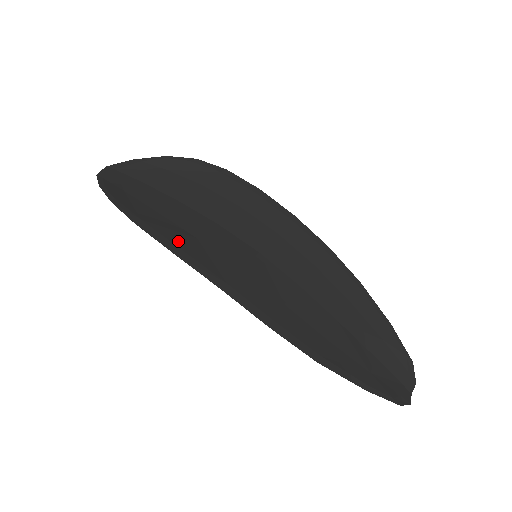
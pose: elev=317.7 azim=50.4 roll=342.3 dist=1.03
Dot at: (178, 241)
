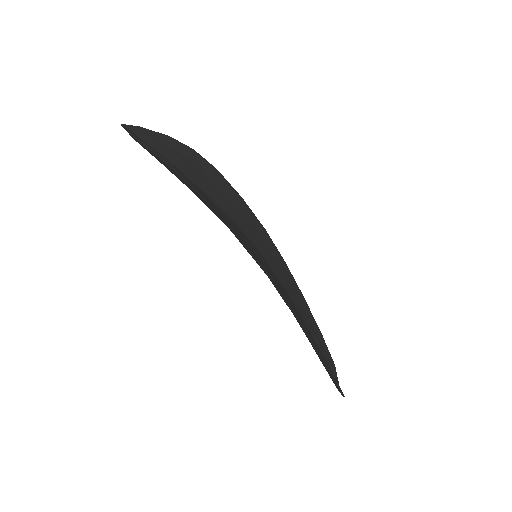
Dot at: (231, 226)
